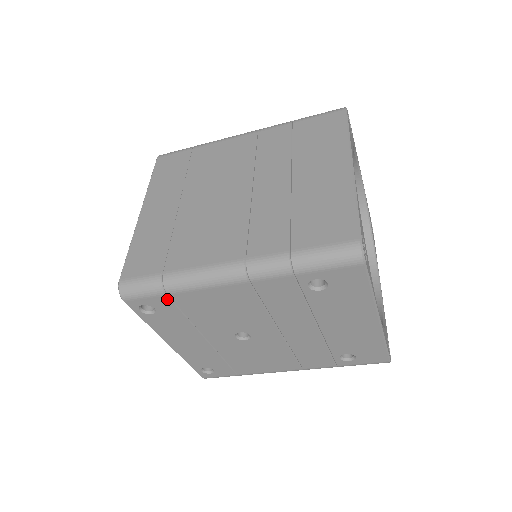
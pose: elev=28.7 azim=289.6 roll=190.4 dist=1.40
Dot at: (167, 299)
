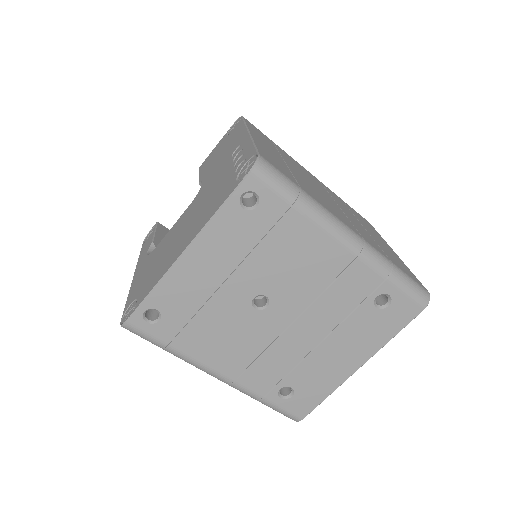
Dot at: (284, 209)
